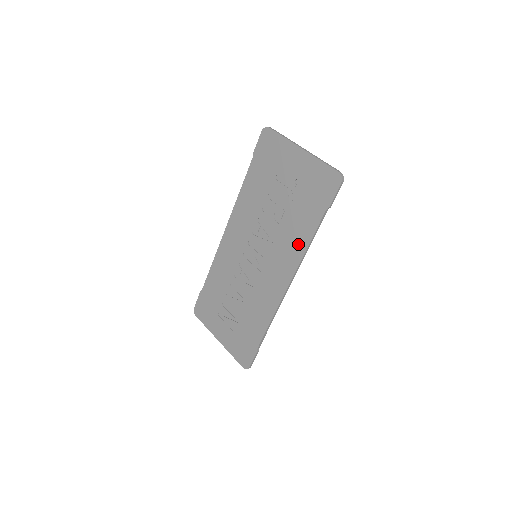
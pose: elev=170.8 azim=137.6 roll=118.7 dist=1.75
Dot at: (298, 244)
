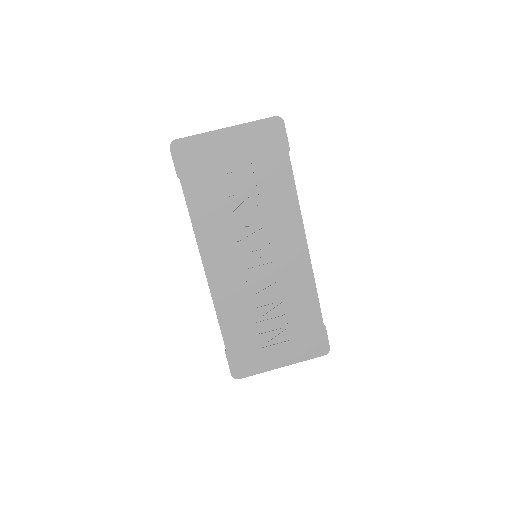
Dot at: (288, 203)
